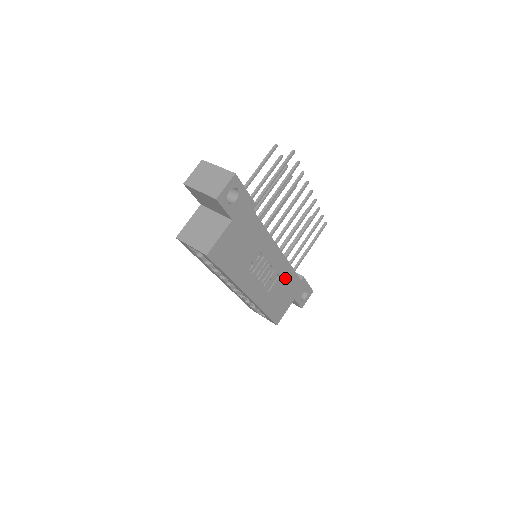
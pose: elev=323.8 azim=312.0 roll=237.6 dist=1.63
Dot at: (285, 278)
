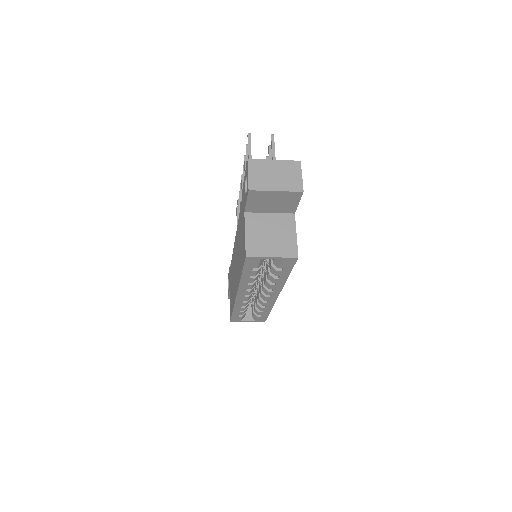
Dot at: occluded
